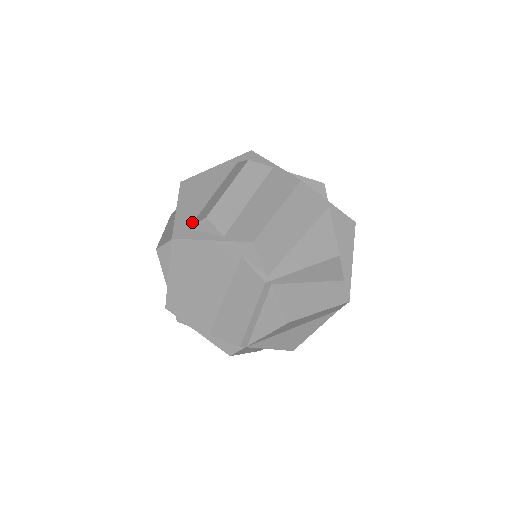
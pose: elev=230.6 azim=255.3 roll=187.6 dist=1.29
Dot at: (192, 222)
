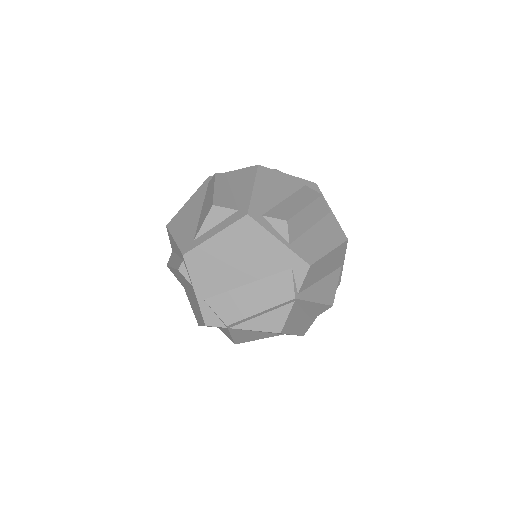
Dot at: (266, 212)
